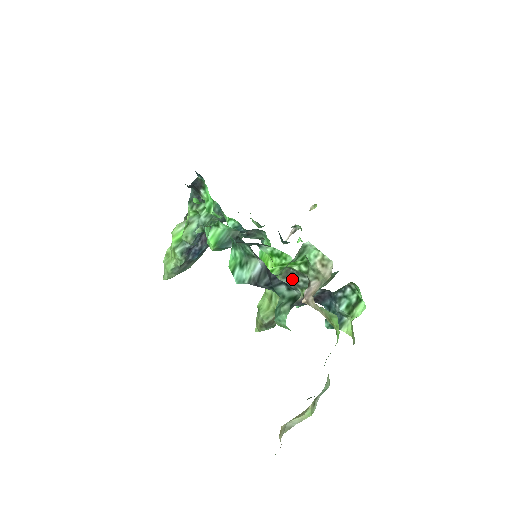
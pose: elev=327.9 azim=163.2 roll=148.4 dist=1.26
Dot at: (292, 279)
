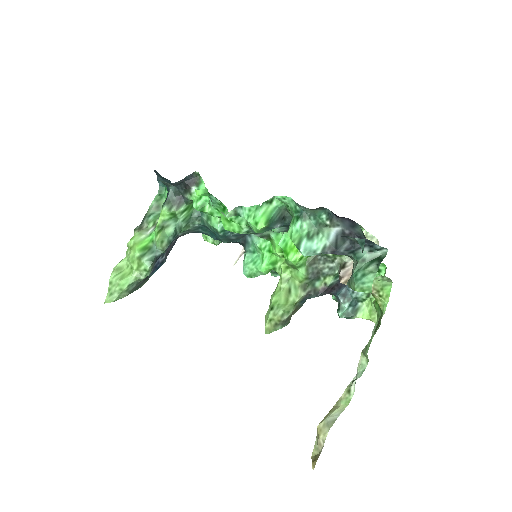
Dot at: (317, 267)
